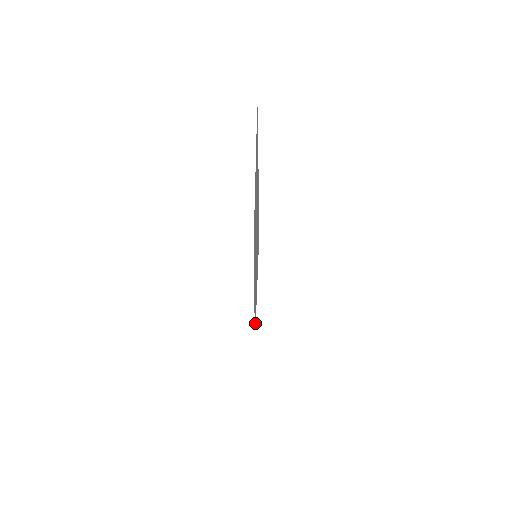
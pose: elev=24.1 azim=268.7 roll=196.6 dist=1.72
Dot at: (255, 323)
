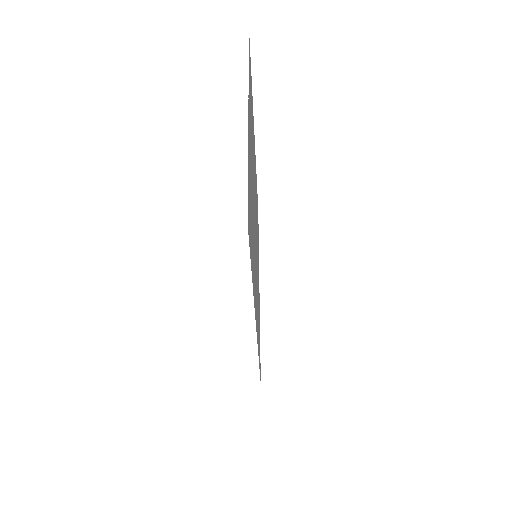
Dot at: occluded
